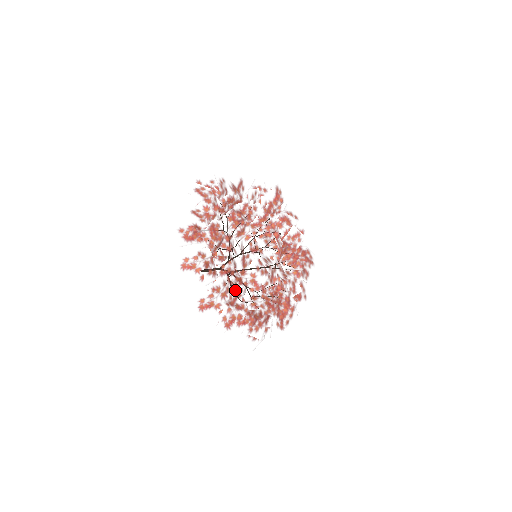
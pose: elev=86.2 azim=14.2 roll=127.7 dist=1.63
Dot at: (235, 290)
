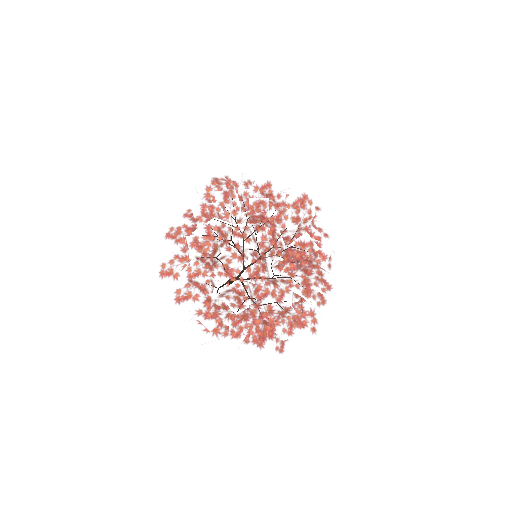
Dot at: (190, 257)
